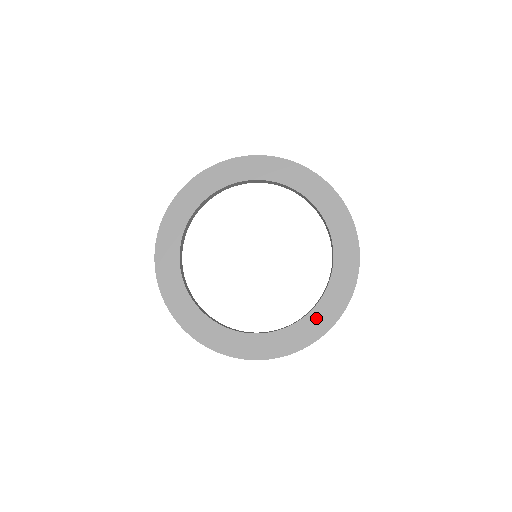
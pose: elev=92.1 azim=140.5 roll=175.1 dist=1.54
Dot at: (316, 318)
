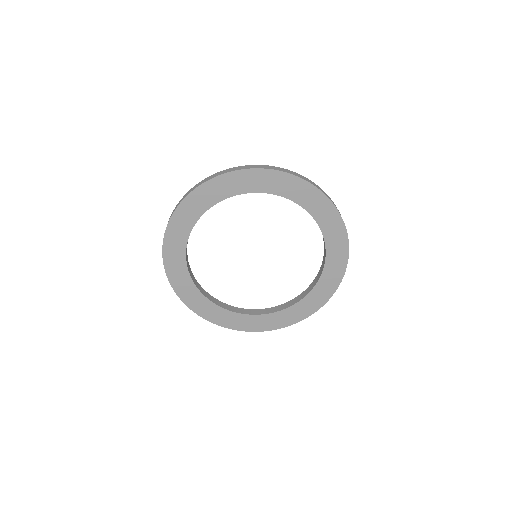
Dot at: (251, 320)
